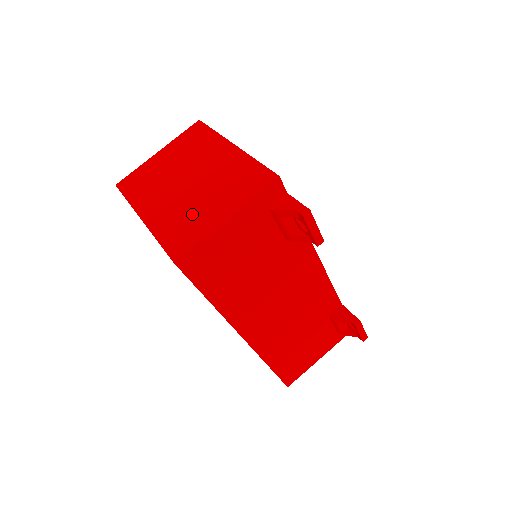
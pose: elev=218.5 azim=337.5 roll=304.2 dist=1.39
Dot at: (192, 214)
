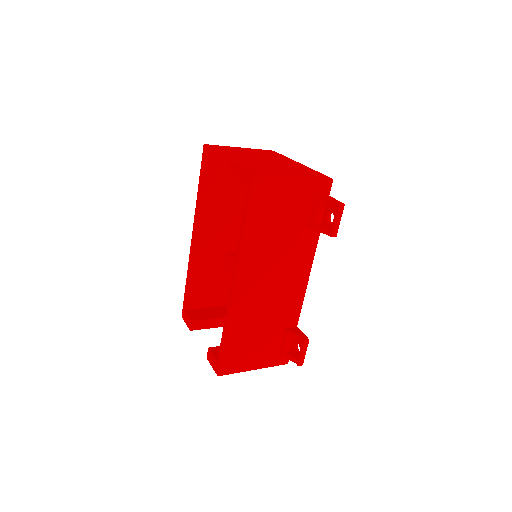
Dot at: (268, 168)
